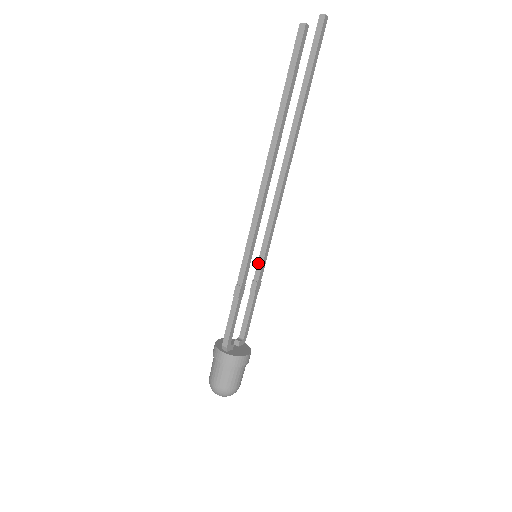
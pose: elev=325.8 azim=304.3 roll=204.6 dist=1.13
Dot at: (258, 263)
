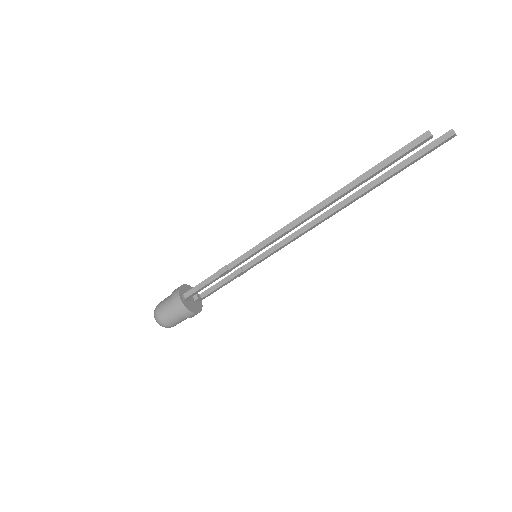
Dot at: (254, 259)
